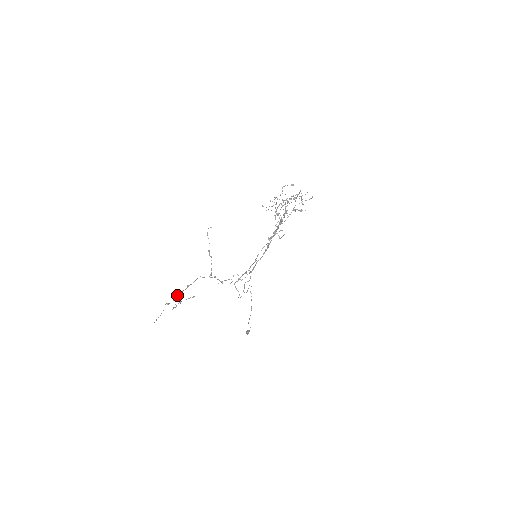
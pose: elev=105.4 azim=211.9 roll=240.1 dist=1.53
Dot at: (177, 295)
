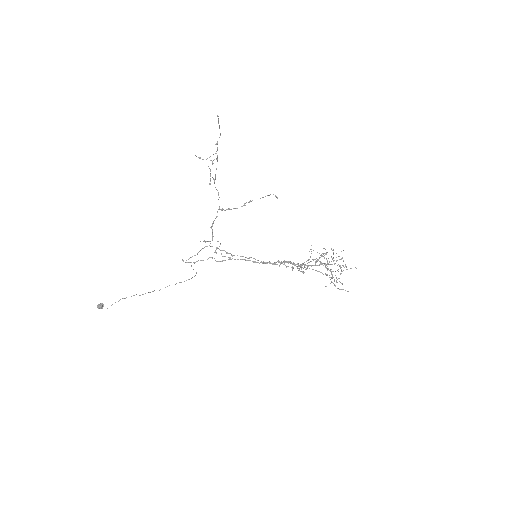
Dot at: occluded
